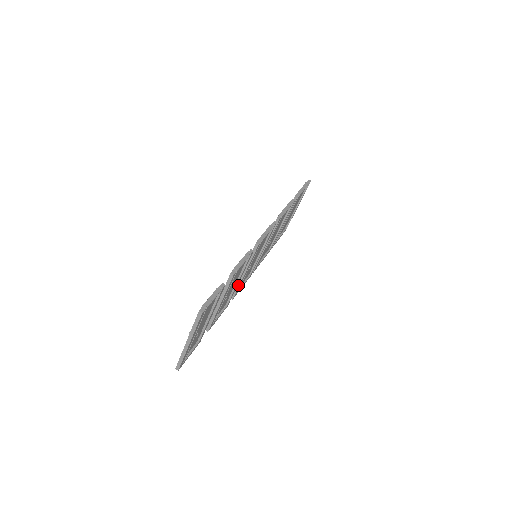
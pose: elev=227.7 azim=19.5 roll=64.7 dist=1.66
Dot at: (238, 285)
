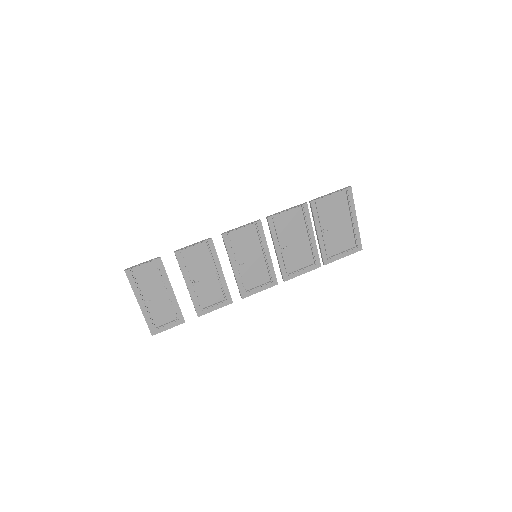
Dot at: (236, 282)
